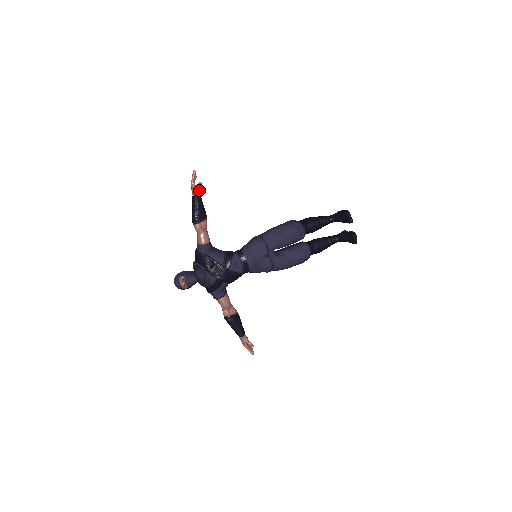
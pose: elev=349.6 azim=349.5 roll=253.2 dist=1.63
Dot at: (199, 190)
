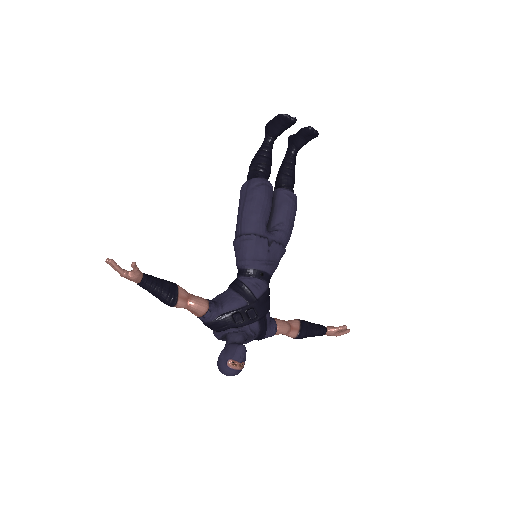
Dot at: (138, 271)
